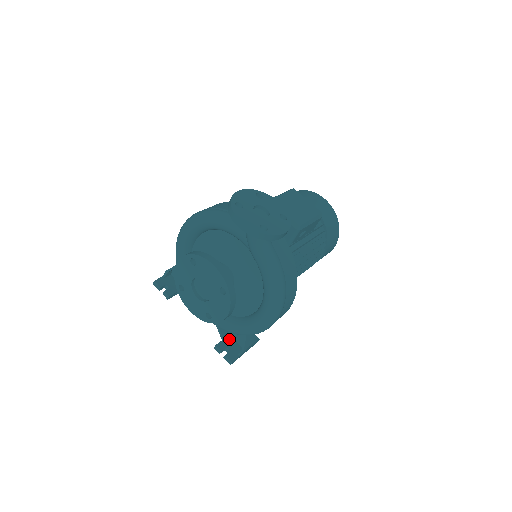
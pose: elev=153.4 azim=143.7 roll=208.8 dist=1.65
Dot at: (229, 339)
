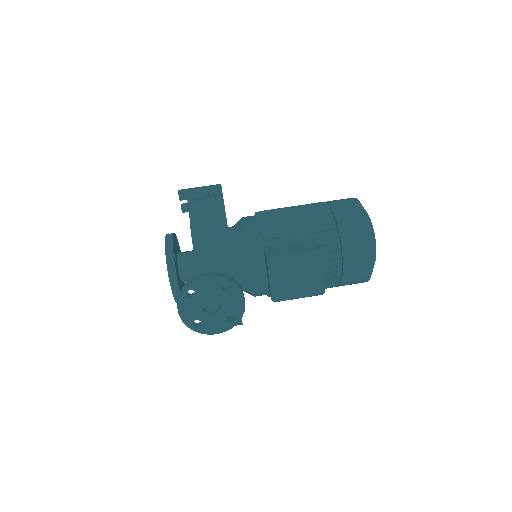
Dot at: occluded
